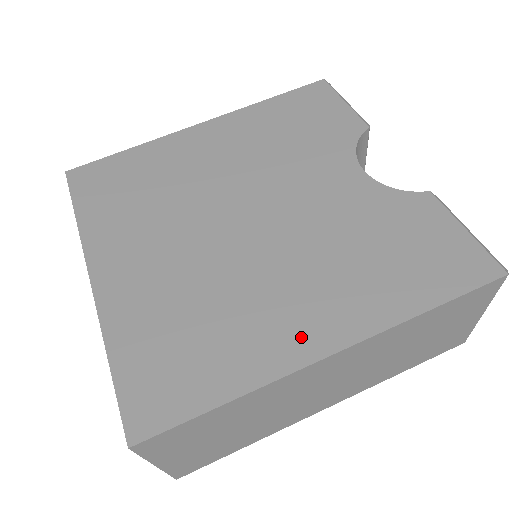
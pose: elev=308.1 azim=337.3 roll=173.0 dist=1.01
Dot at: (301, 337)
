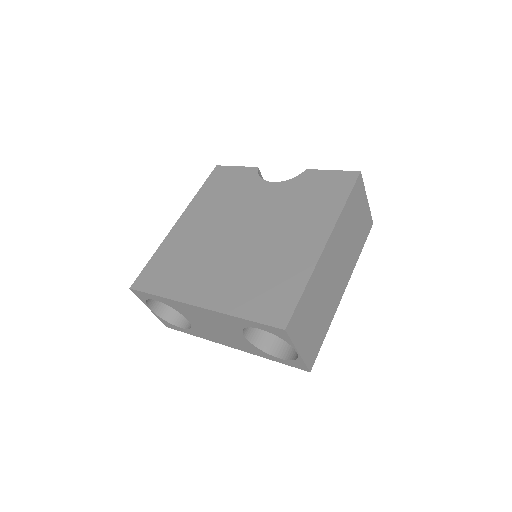
Dot at: (310, 247)
